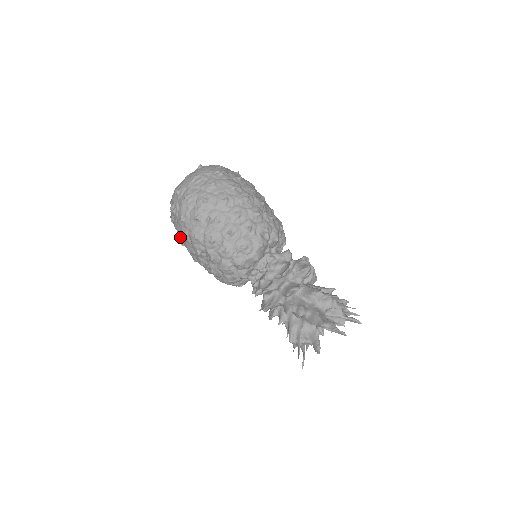
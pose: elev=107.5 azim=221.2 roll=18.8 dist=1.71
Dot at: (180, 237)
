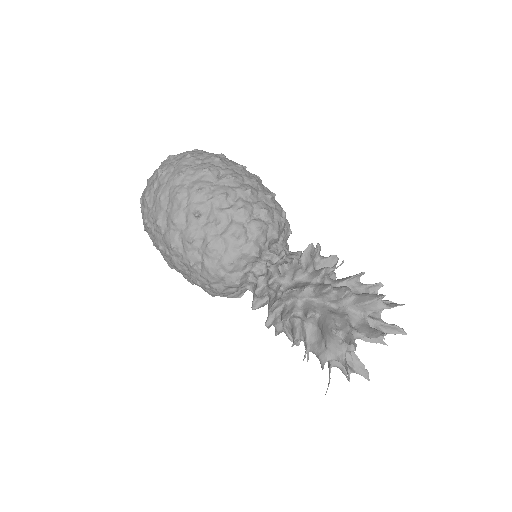
Dot at: (159, 210)
